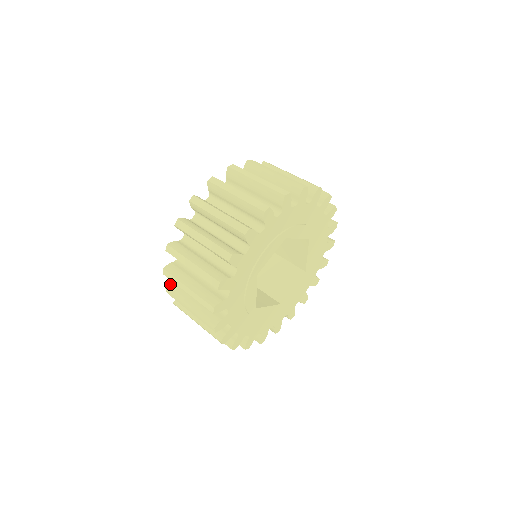
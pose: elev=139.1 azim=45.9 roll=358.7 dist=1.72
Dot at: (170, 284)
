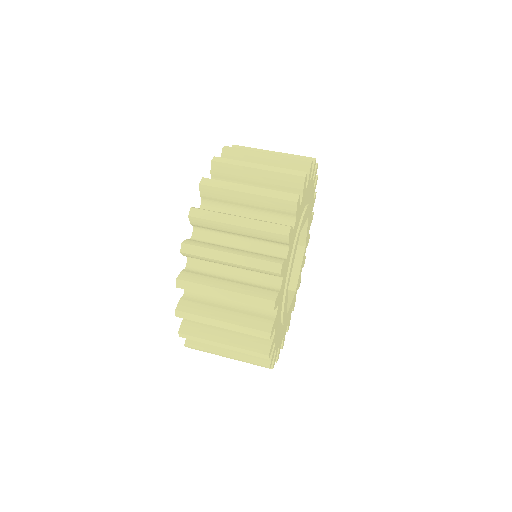
Dot at: (187, 240)
